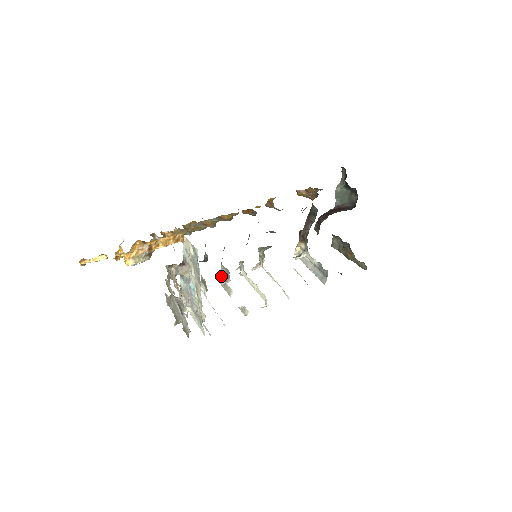
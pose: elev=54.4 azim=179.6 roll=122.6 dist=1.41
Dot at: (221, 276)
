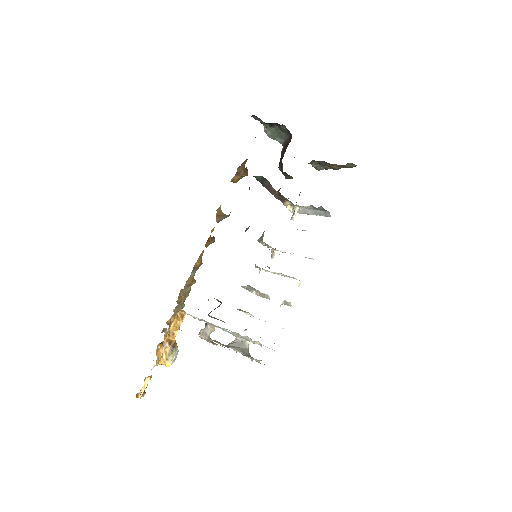
Dot at: (251, 291)
